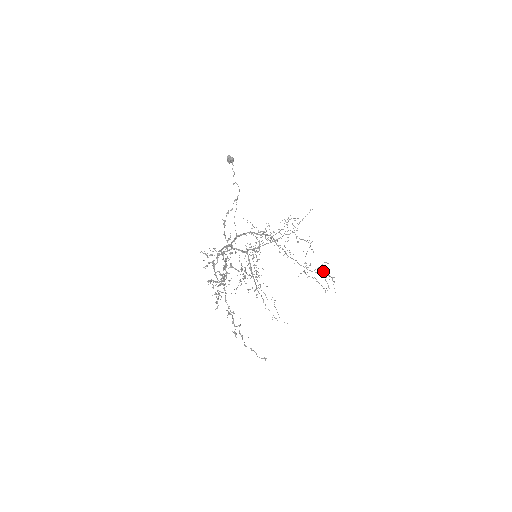
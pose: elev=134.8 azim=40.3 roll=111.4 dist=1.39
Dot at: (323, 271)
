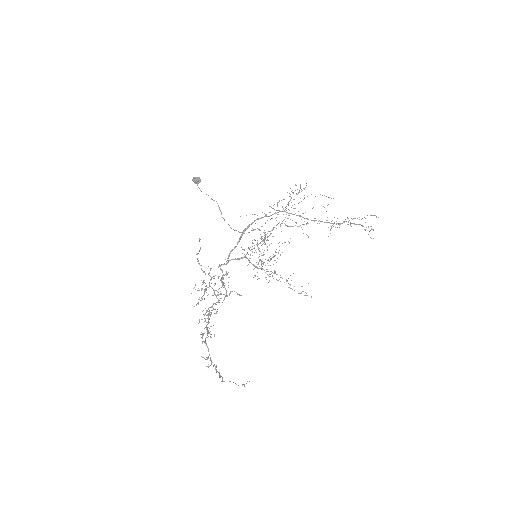
Dot at: occluded
